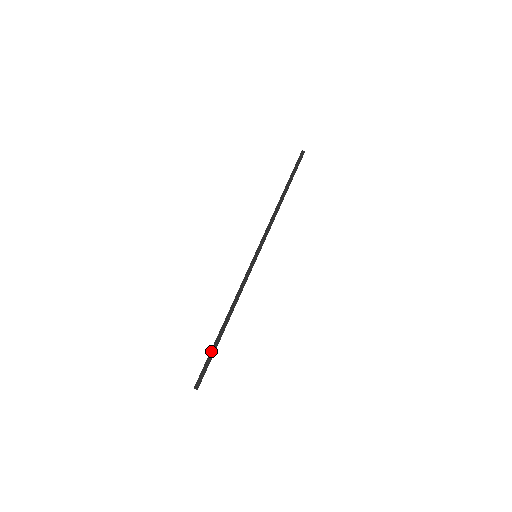
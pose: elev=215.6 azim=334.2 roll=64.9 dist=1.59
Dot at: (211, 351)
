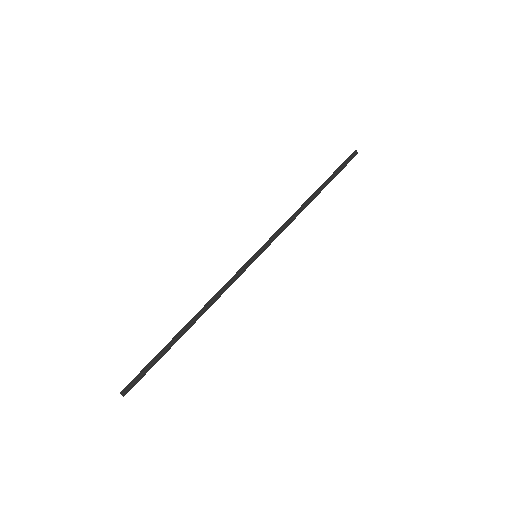
Dot at: (159, 353)
